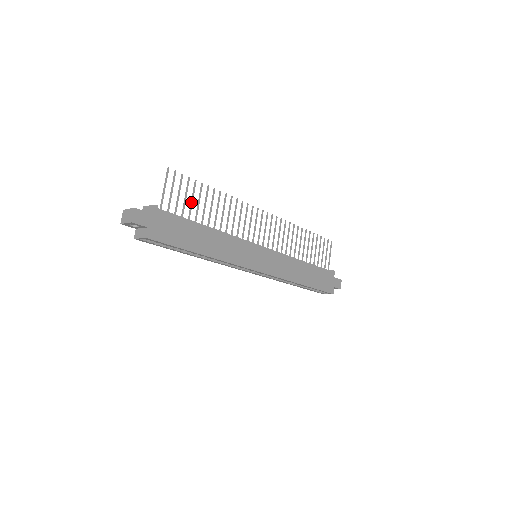
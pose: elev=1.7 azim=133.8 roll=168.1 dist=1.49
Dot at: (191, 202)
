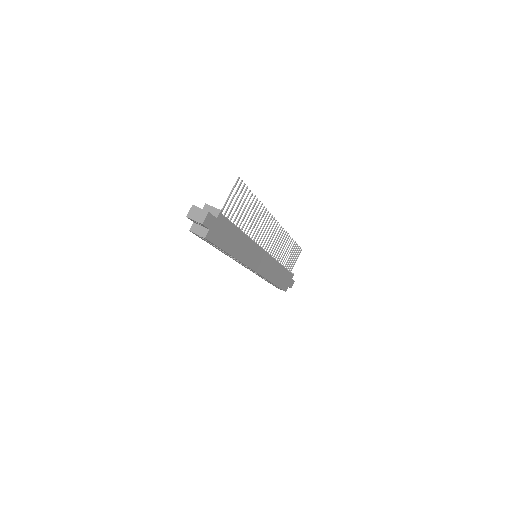
Dot at: (240, 209)
